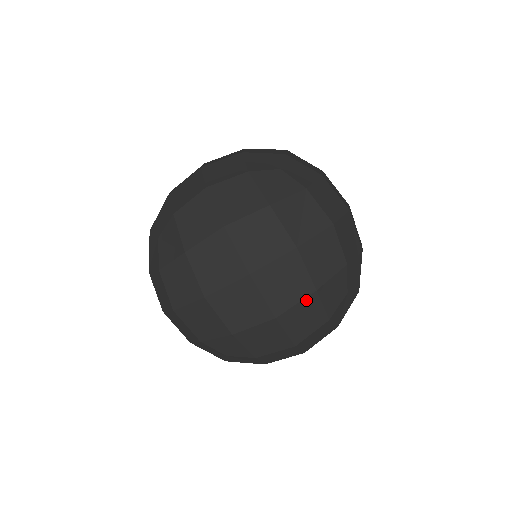
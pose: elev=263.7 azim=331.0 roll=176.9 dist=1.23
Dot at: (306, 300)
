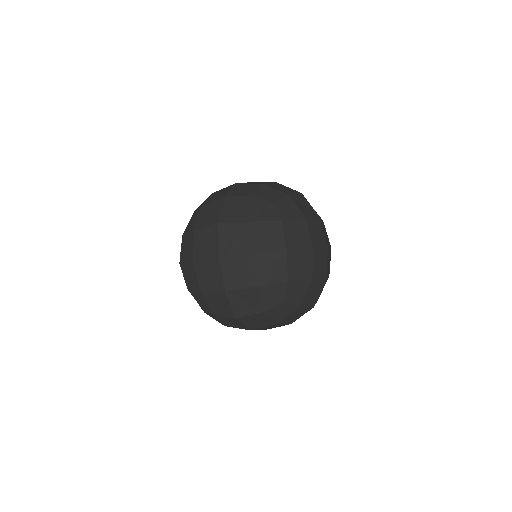
Dot at: (248, 290)
